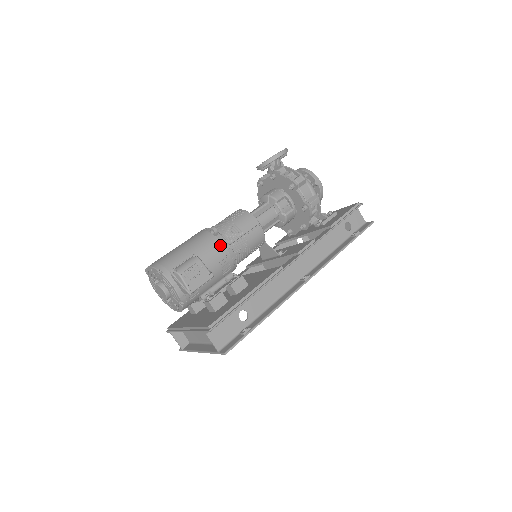
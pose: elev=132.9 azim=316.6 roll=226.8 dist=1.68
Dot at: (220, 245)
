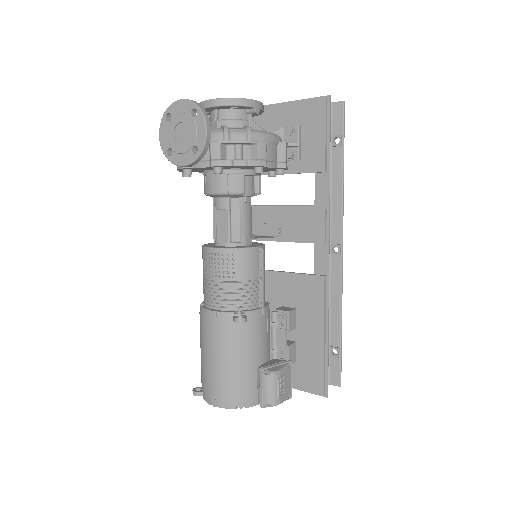
Dot at: (258, 322)
